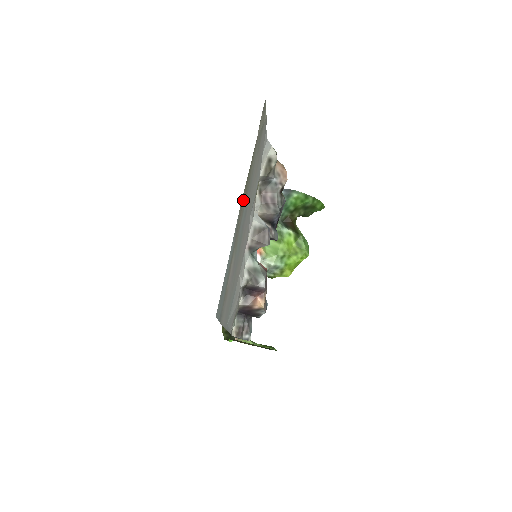
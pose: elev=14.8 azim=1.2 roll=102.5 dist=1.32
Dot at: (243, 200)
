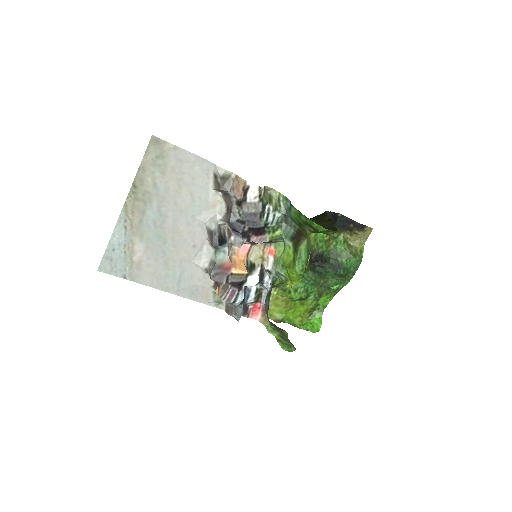
Dot at: (135, 206)
